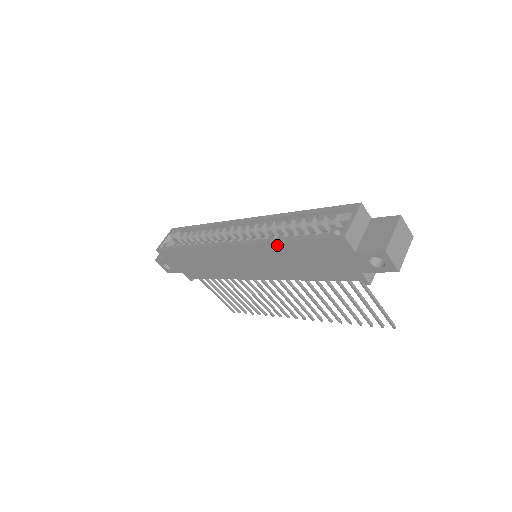
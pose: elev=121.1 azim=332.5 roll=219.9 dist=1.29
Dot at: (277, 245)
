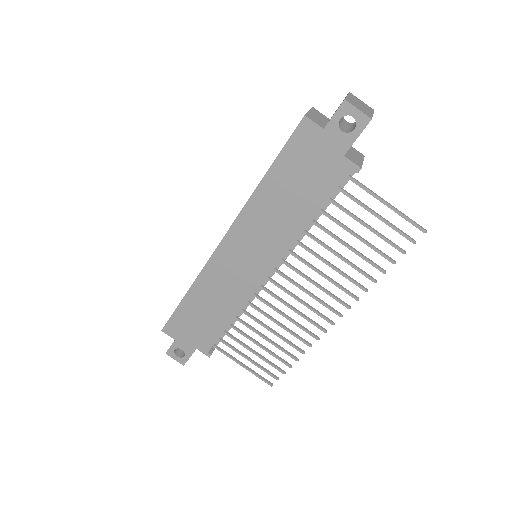
Dot at: (259, 193)
